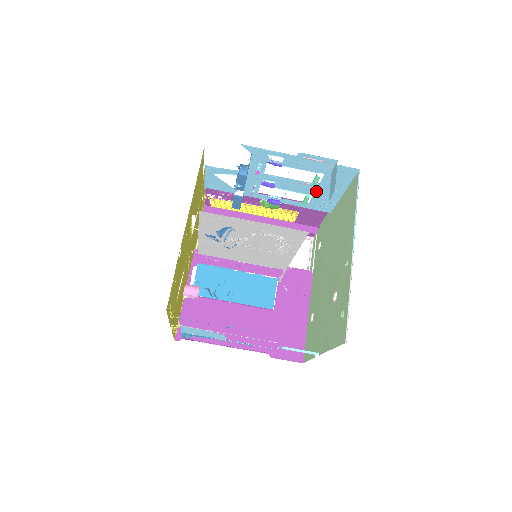
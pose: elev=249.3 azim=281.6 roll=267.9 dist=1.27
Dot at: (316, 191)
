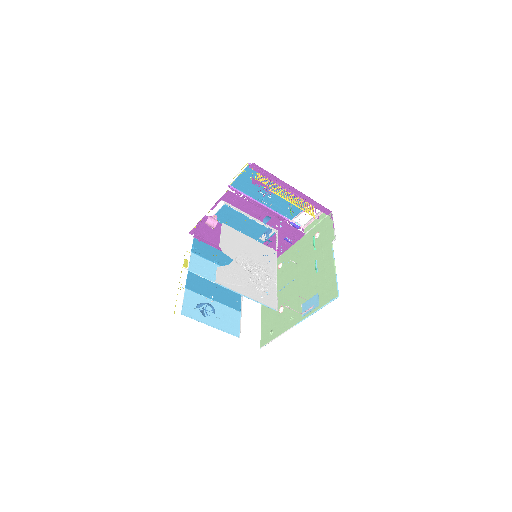
Dot at: occluded
